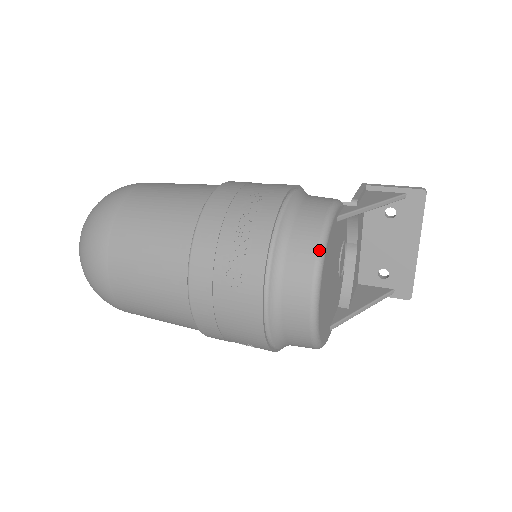
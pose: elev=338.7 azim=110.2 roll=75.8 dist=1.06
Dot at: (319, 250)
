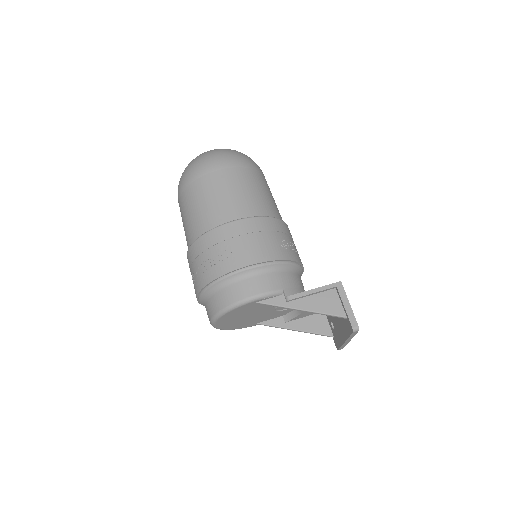
Dot at: (219, 313)
